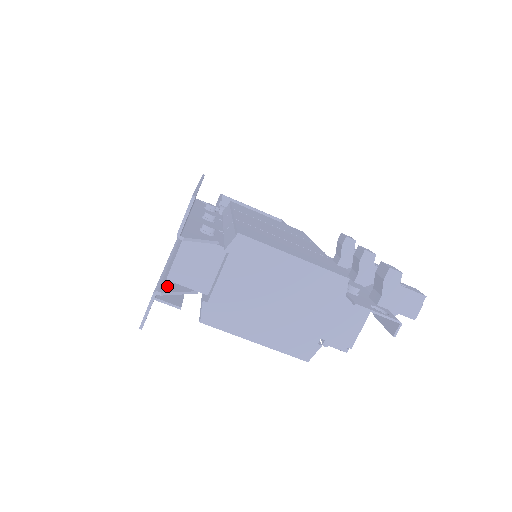
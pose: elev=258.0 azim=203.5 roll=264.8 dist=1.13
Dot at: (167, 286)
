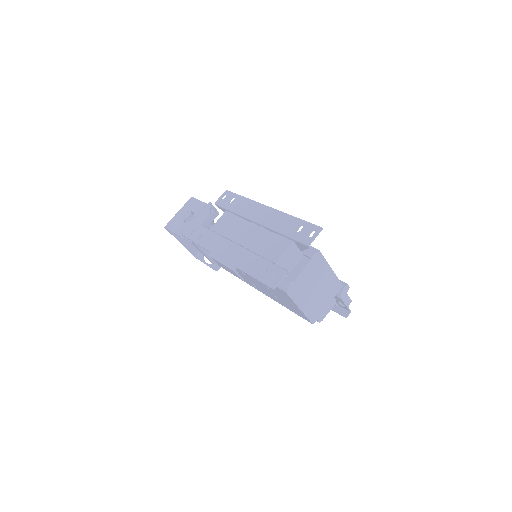
Dot at: occluded
